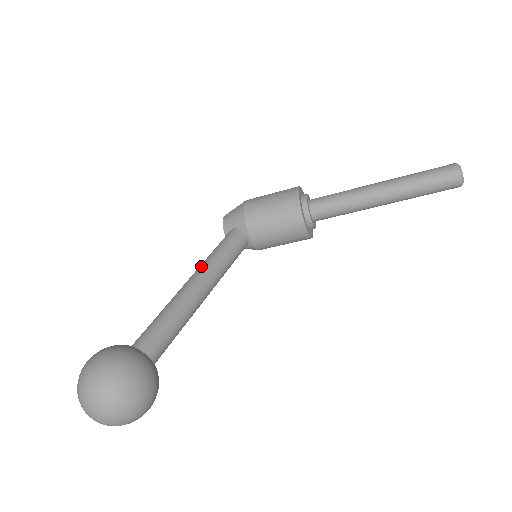
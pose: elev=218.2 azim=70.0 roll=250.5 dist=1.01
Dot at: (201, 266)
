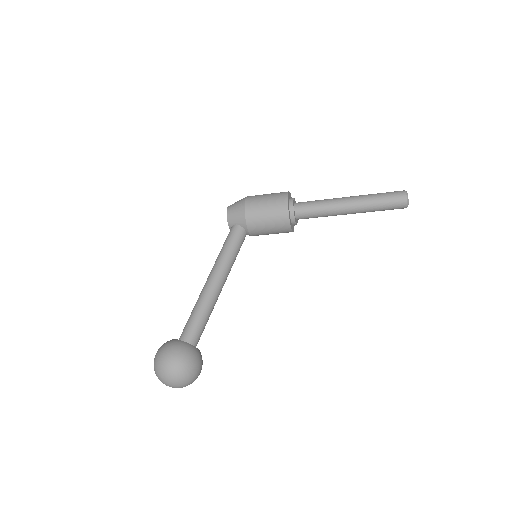
Dot at: (217, 265)
